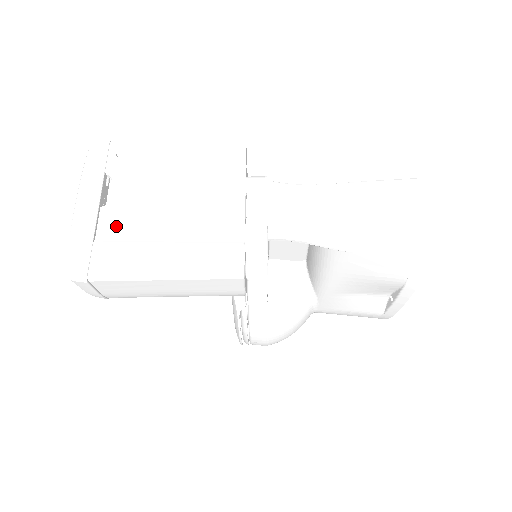
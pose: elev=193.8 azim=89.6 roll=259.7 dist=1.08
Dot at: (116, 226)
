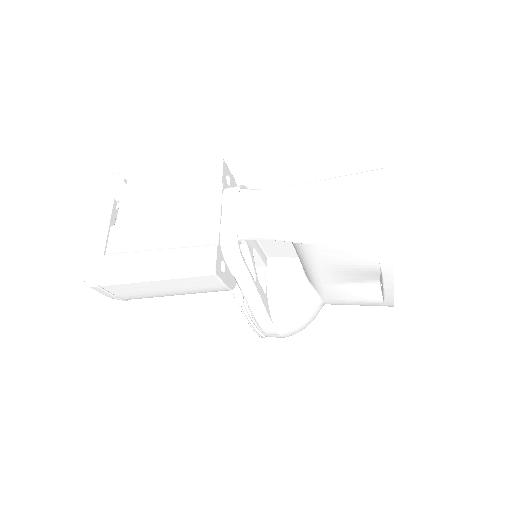
Dot at: (121, 241)
